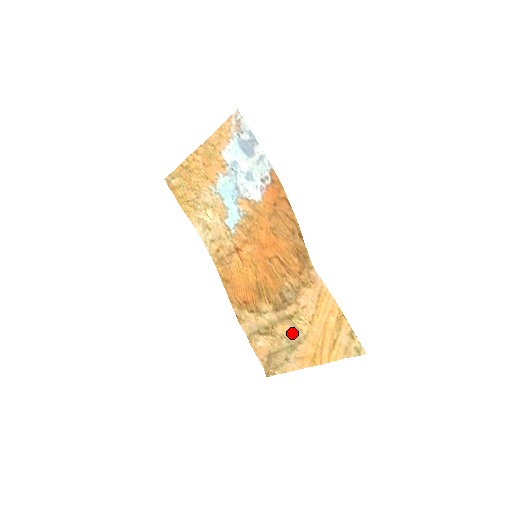
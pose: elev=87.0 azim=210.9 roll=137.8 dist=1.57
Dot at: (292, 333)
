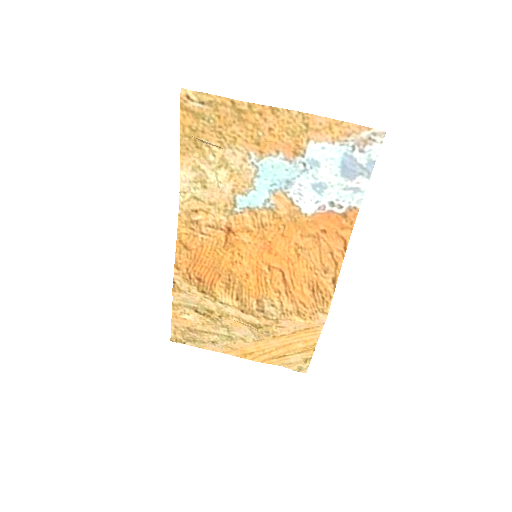
Dot at: (241, 330)
